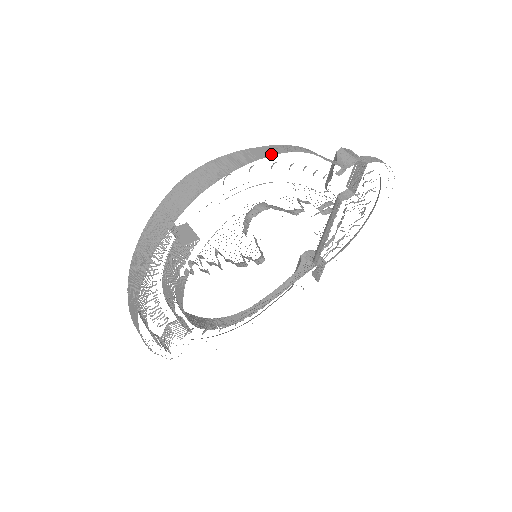
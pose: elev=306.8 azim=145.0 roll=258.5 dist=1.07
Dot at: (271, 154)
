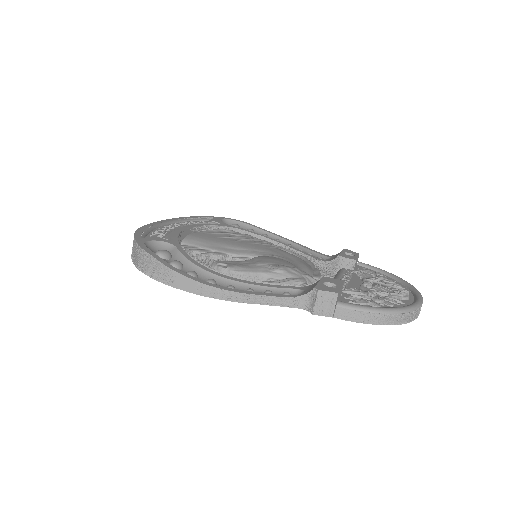
Dot at: (187, 289)
